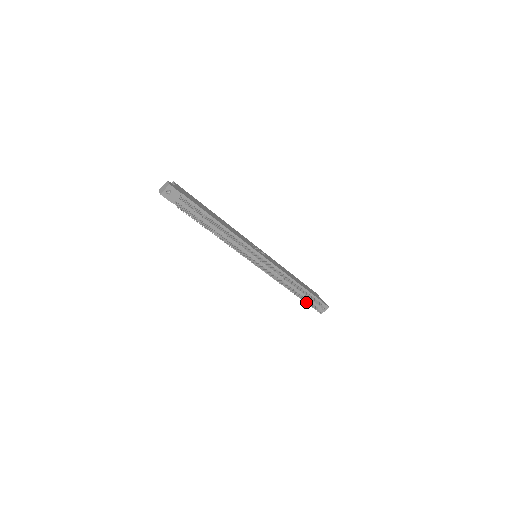
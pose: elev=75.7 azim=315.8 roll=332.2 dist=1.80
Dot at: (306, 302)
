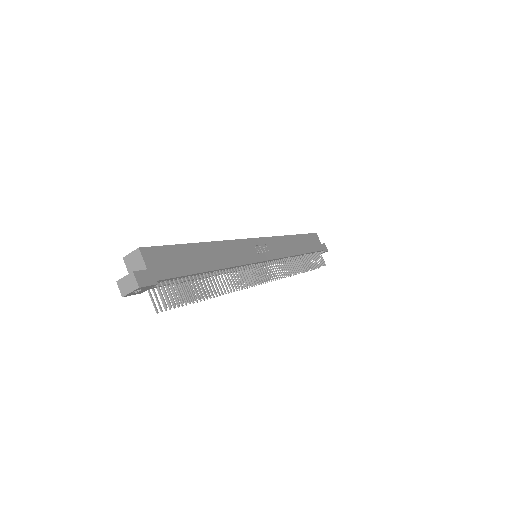
Dot at: (307, 270)
